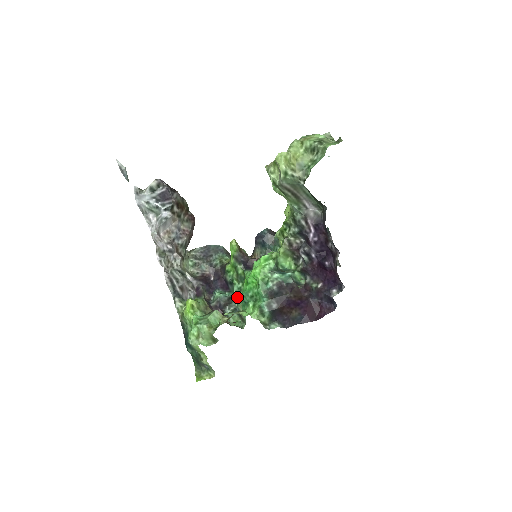
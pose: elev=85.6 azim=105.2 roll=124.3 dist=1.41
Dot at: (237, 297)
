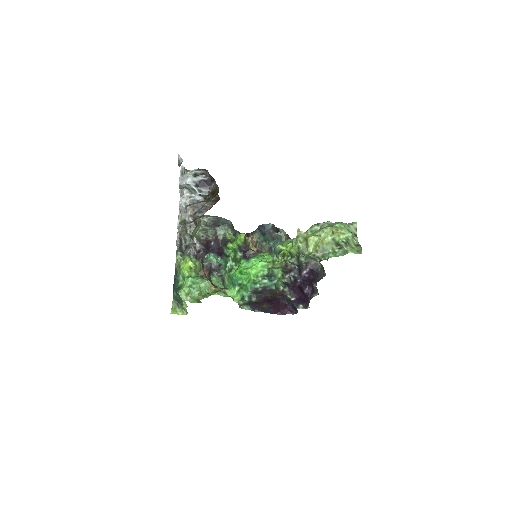
Dot at: (227, 271)
